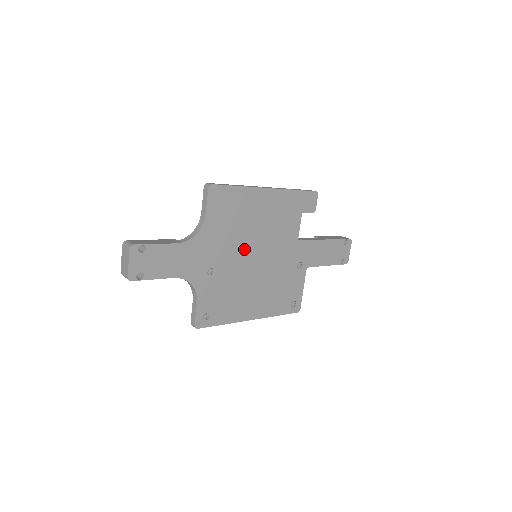
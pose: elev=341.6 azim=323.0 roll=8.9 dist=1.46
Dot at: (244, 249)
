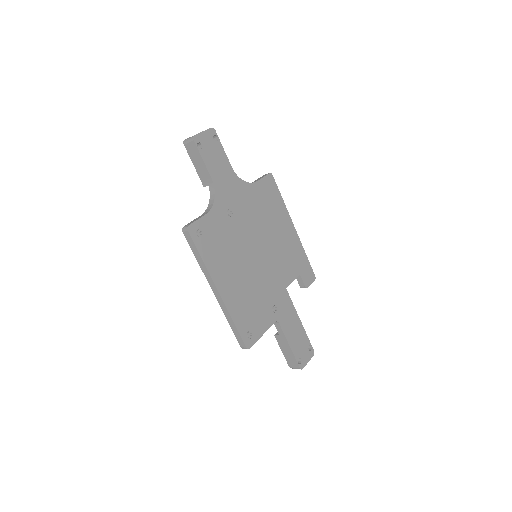
Dot at: (256, 235)
